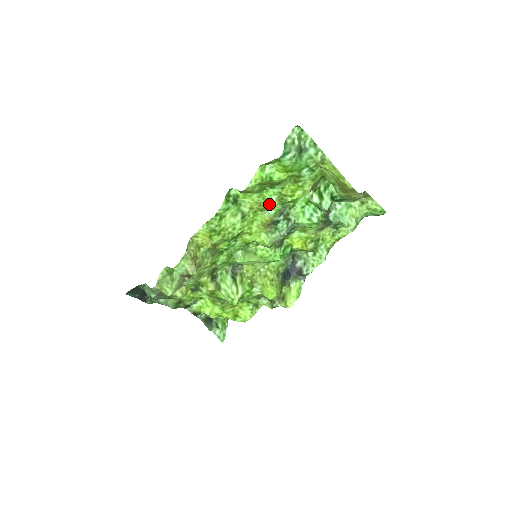
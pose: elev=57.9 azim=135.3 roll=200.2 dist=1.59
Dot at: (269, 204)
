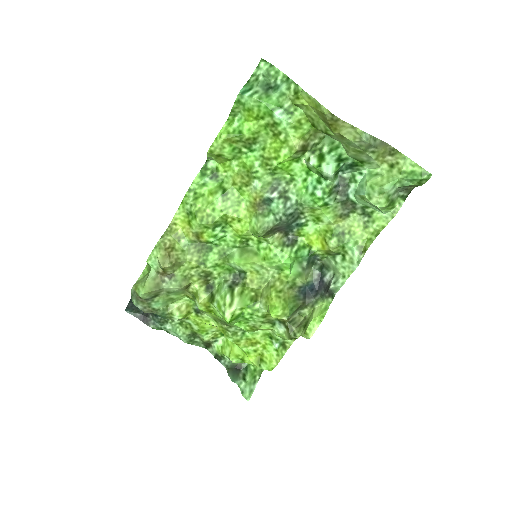
Dot at: (252, 173)
